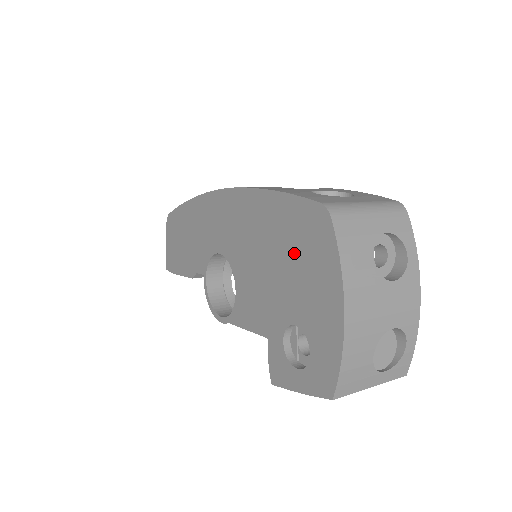
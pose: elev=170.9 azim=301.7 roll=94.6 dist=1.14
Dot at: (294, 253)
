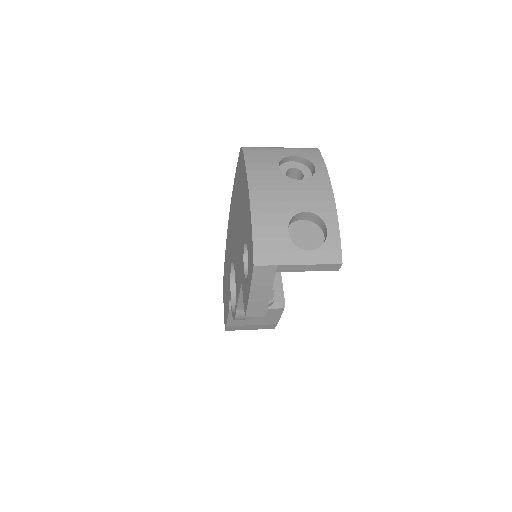
Dot at: (240, 197)
